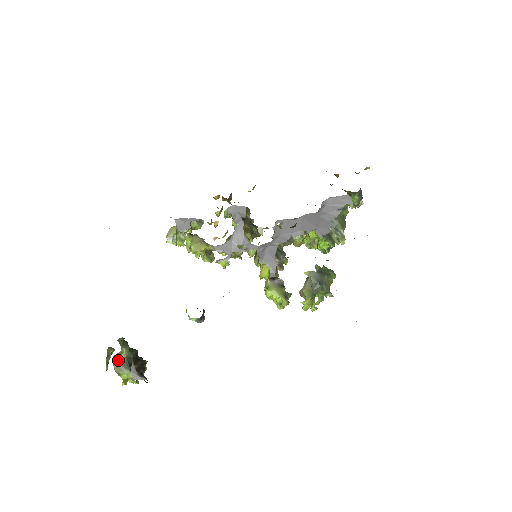
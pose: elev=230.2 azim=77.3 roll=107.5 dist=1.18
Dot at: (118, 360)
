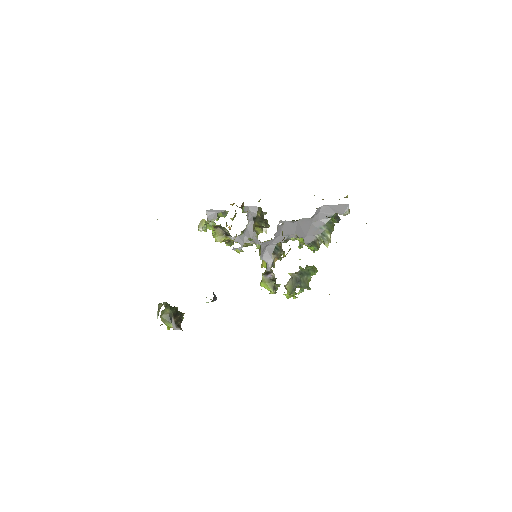
Dot at: (163, 315)
